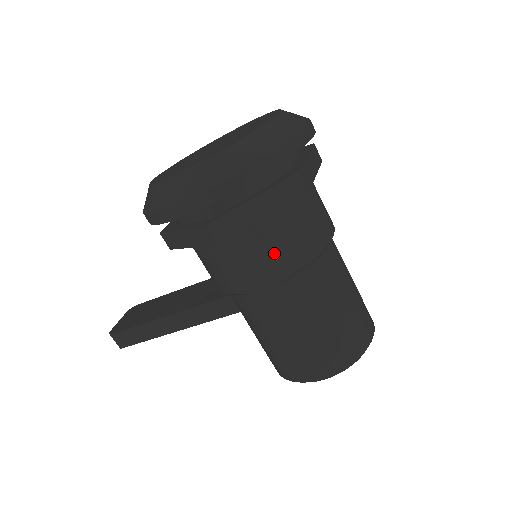
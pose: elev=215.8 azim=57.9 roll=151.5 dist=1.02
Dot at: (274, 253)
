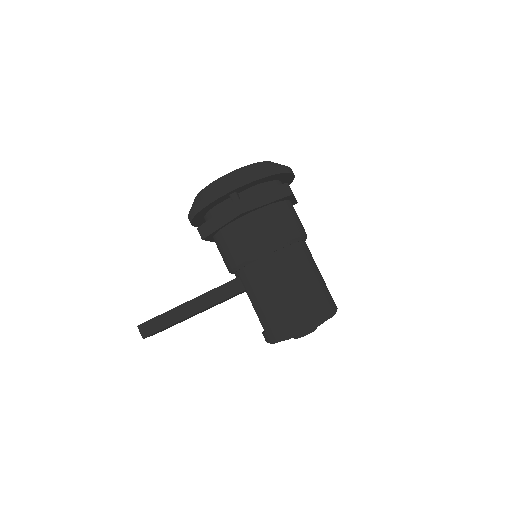
Dot at: (272, 228)
